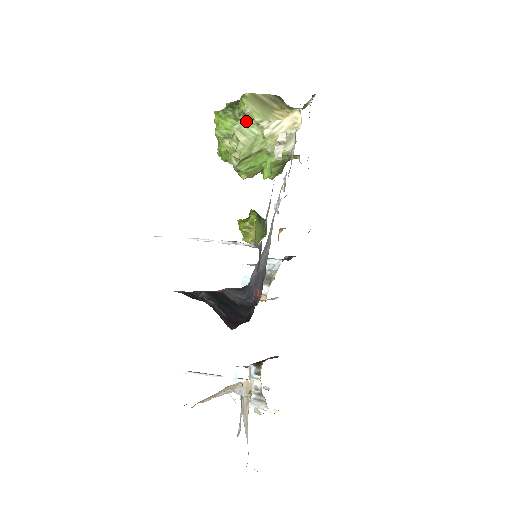
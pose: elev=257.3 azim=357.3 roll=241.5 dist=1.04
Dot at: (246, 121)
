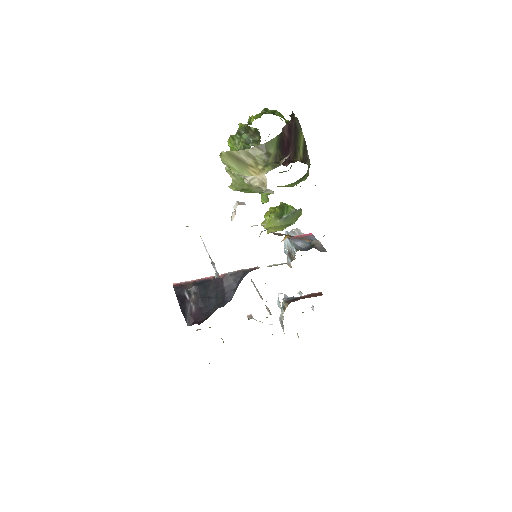
Dot at: occluded
